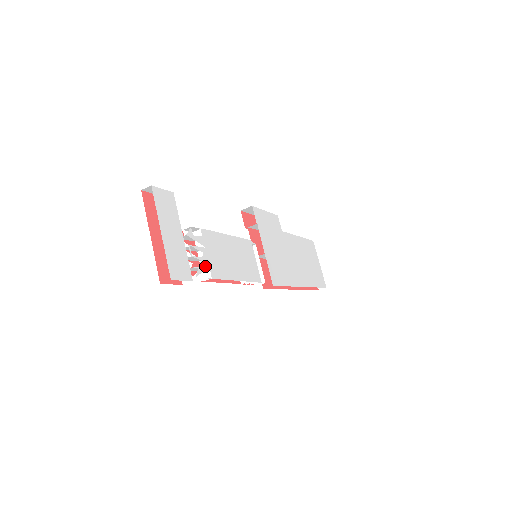
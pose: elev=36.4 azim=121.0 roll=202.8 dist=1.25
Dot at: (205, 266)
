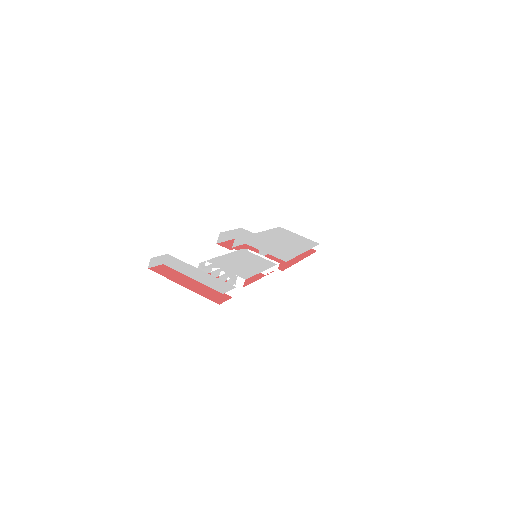
Dot at: (233, 276)
